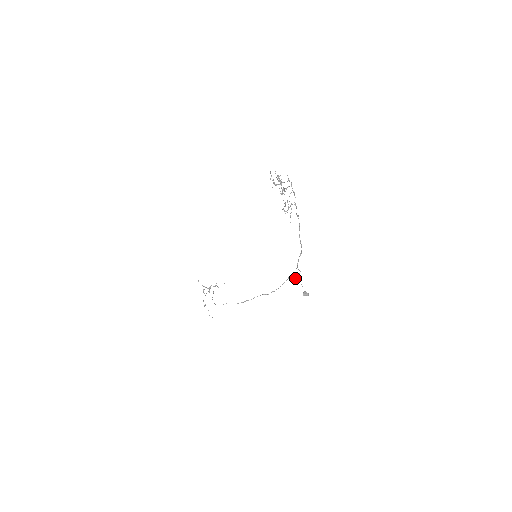
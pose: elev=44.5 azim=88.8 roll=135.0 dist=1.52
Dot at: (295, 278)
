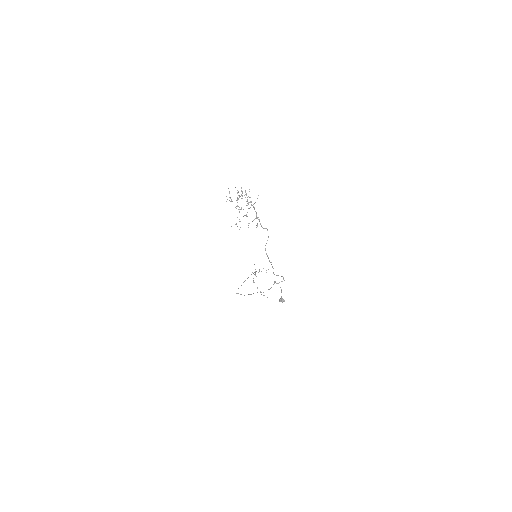
Dot at: (277, 283)
